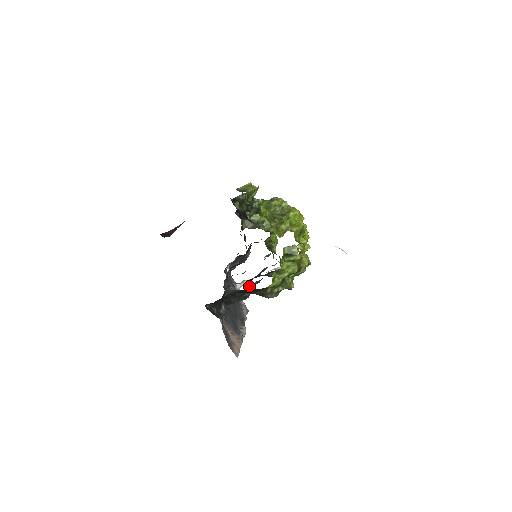
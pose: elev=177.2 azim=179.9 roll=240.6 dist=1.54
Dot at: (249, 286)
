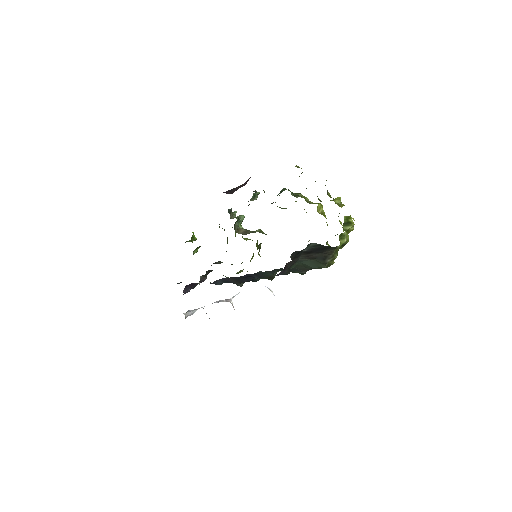
Dot at: (274, 271)
